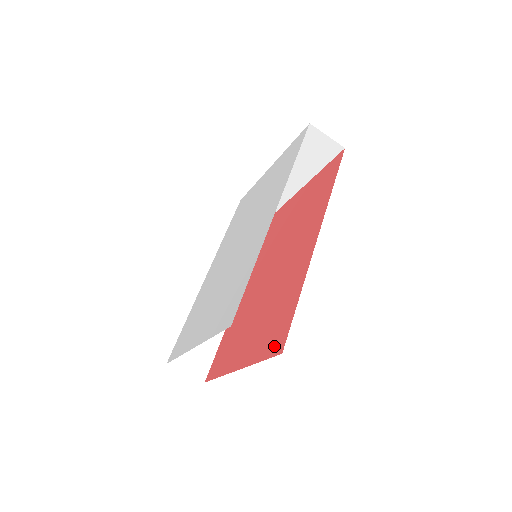
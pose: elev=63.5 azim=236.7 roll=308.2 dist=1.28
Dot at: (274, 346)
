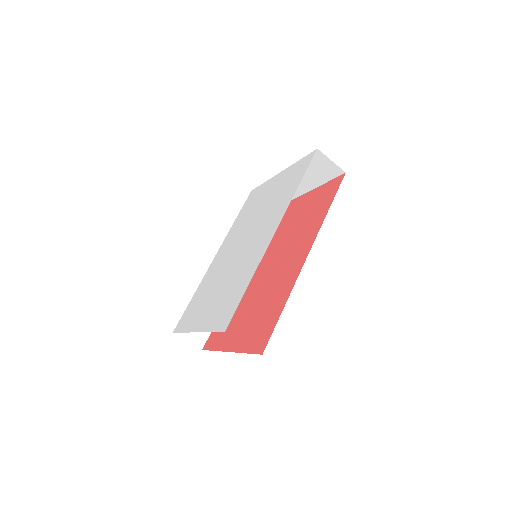
Dot at: (258, 345)
